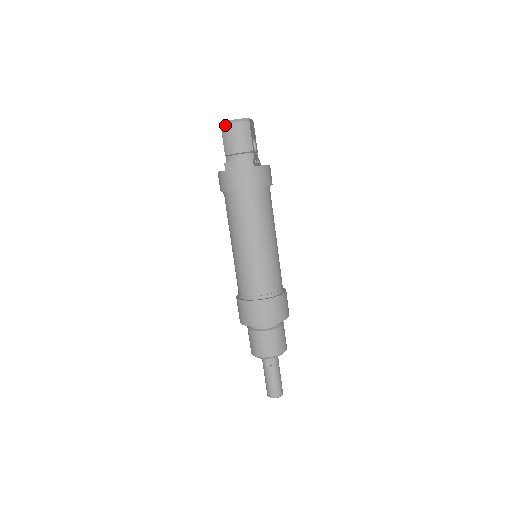
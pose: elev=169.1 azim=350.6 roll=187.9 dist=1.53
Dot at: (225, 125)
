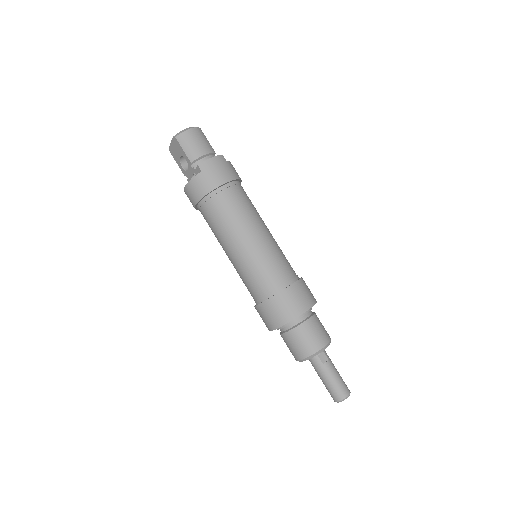
Dot at: (181, 134)
